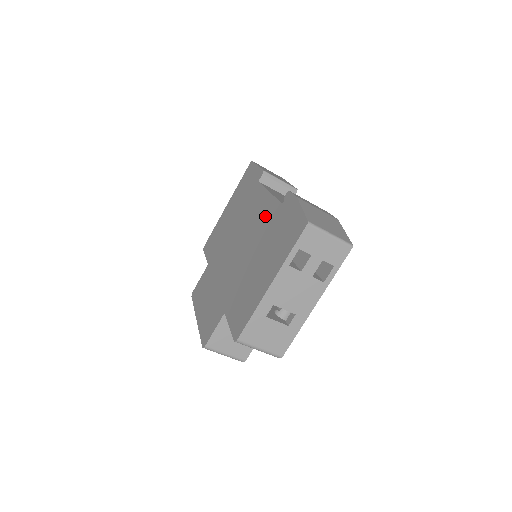
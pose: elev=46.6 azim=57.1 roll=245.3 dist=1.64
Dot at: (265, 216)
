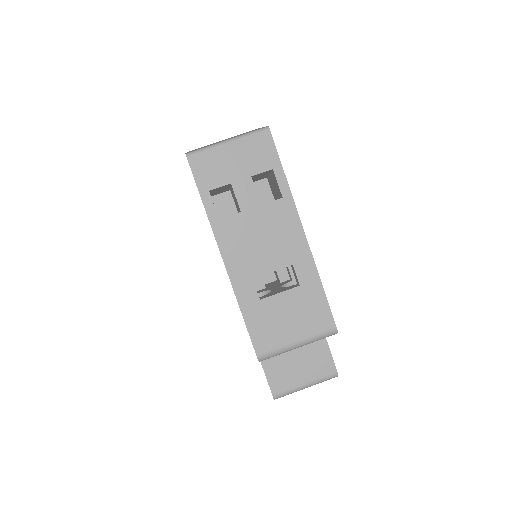
Dot at: occluded
